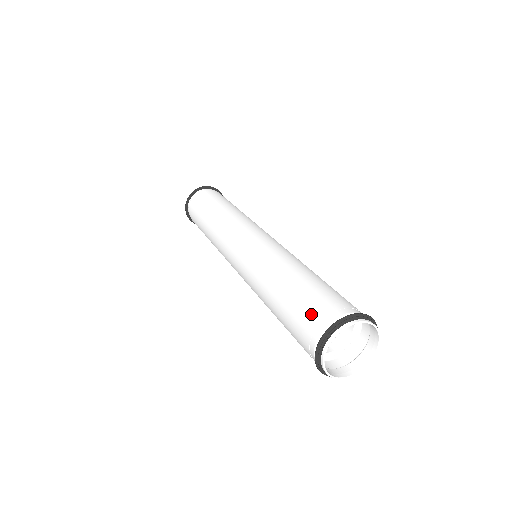
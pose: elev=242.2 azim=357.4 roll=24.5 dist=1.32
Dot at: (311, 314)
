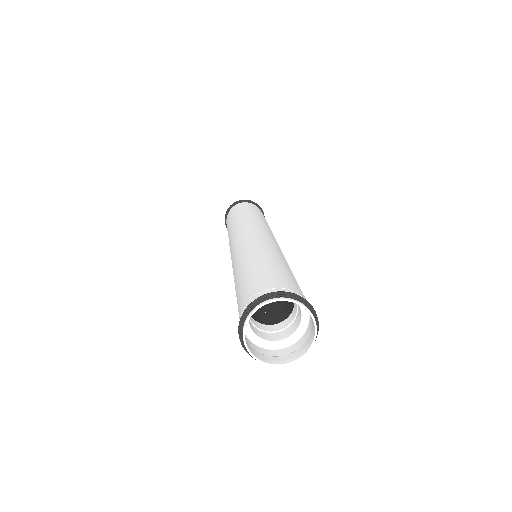
Dot at: (279, 281)
